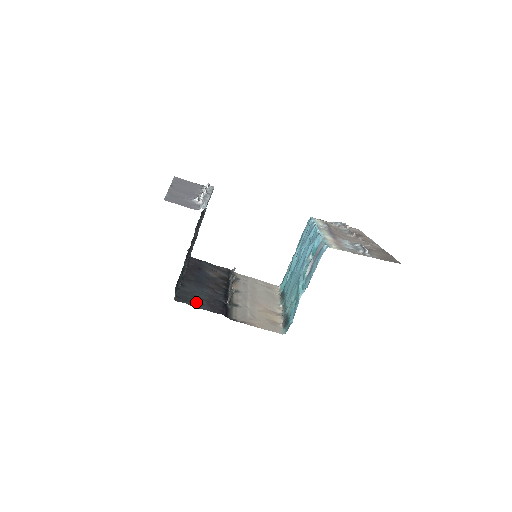
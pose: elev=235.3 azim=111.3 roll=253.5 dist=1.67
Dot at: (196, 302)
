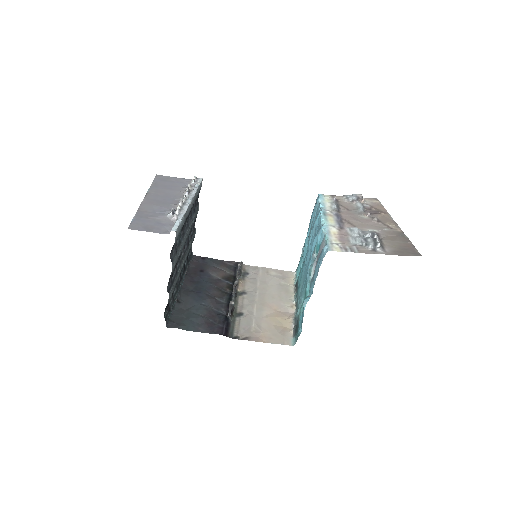
Dot at: (192, 323)
